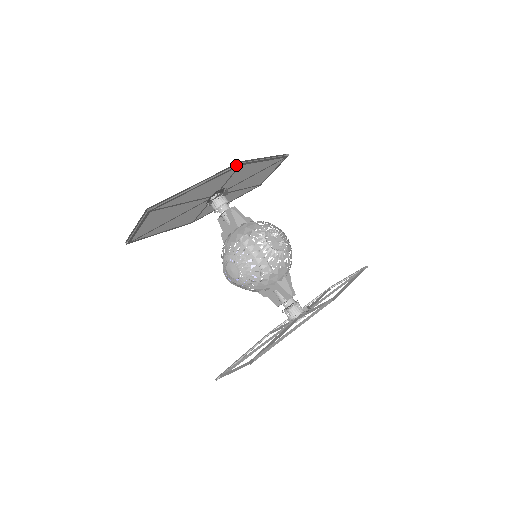
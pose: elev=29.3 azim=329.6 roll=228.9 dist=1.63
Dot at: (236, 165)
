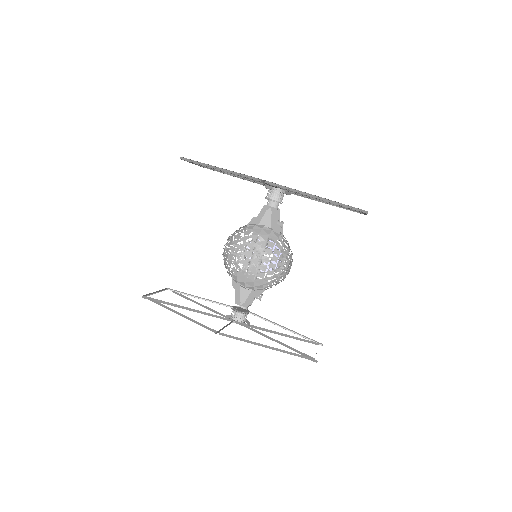
Dot at: (261, 179)
